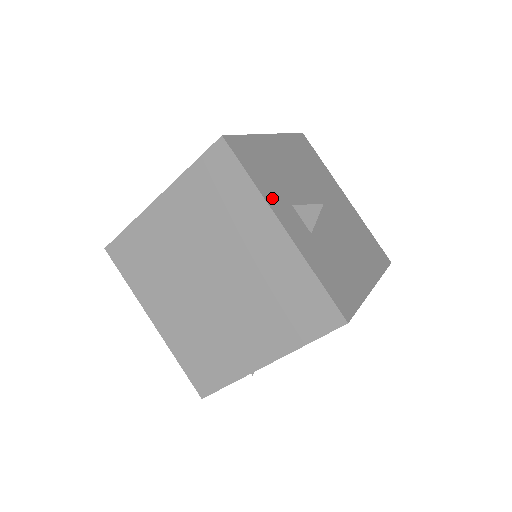
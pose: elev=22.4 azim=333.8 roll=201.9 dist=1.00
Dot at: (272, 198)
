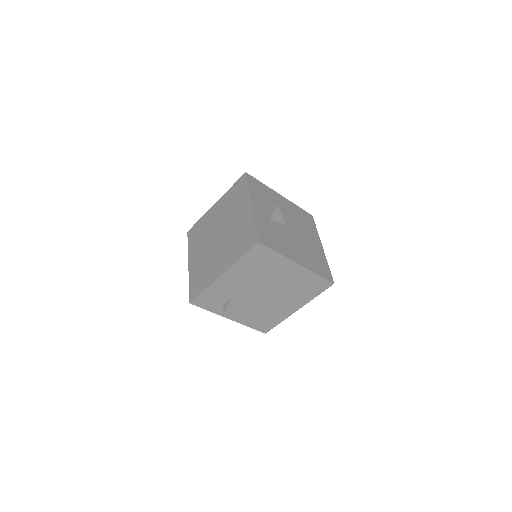
Dot at: (255, 197)
